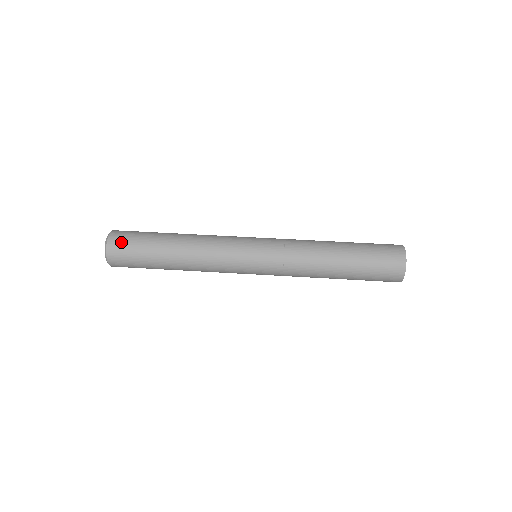
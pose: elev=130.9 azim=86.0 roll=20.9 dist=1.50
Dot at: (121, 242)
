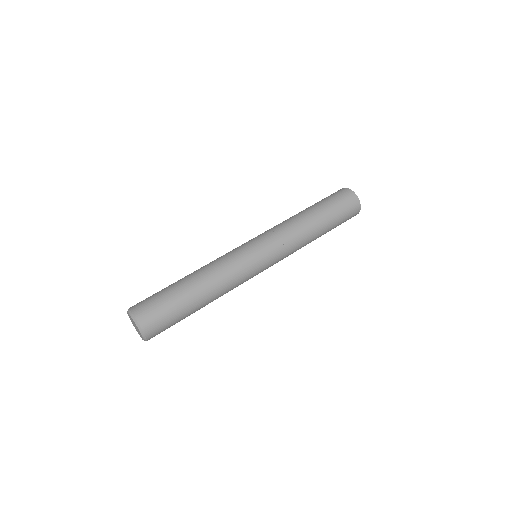
Dot at: (156, 323)
